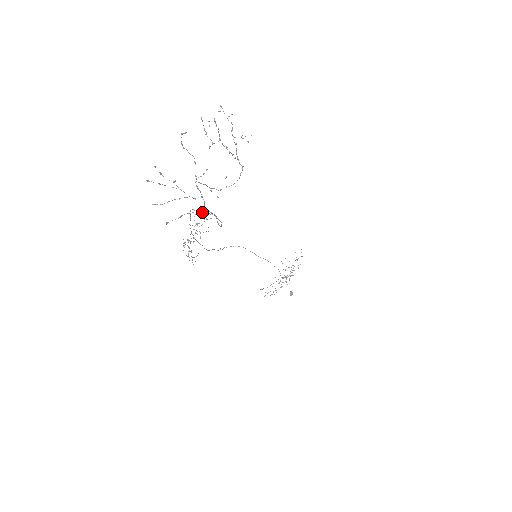
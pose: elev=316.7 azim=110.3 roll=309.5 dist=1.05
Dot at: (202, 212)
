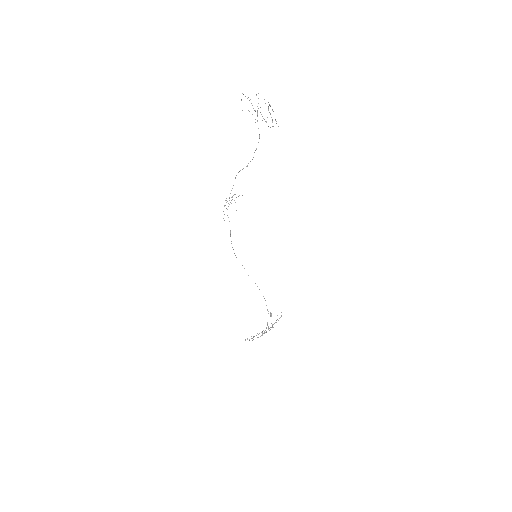
Dot at: occluded
